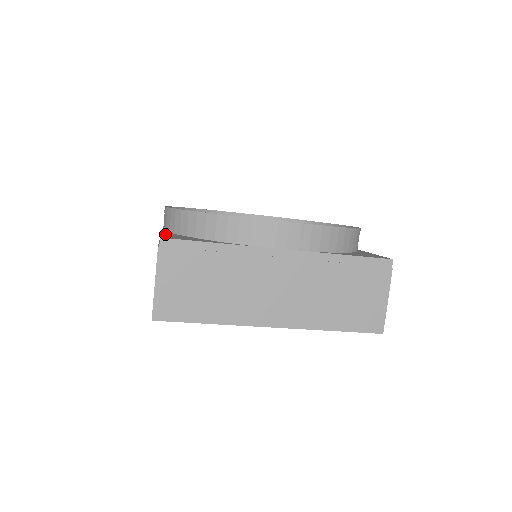
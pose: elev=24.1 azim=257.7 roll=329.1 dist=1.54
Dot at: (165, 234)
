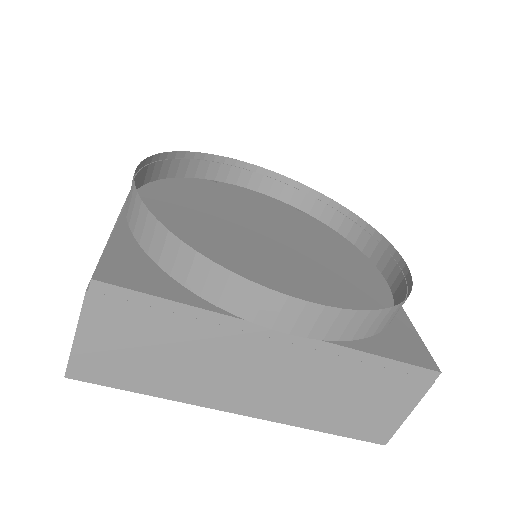
Dot at: (113, 245)
